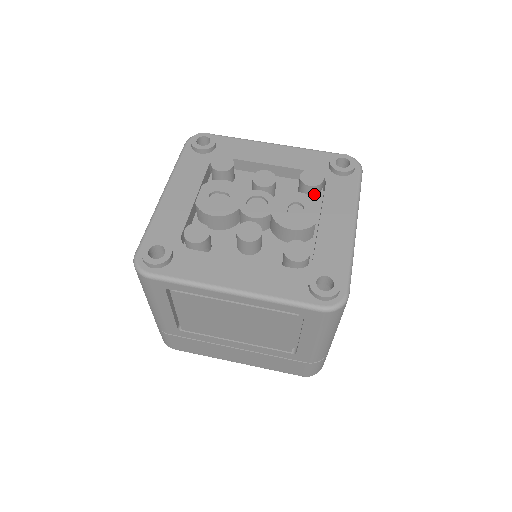
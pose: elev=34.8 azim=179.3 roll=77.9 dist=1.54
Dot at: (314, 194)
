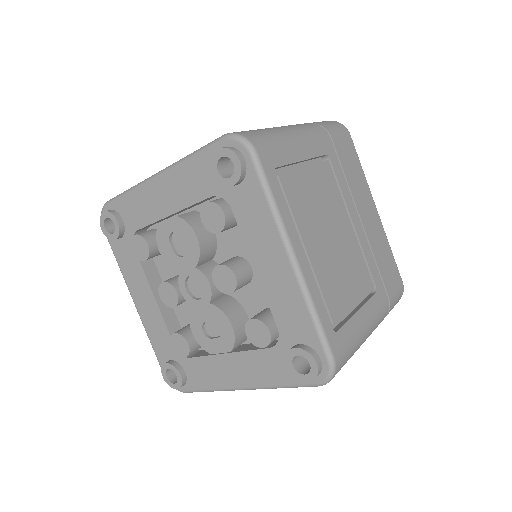
Dot at: occluded
